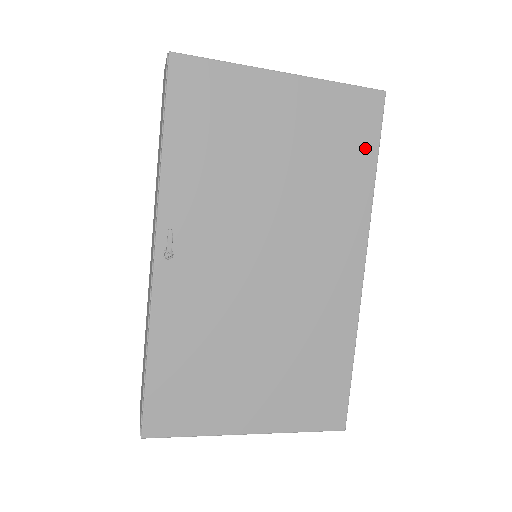
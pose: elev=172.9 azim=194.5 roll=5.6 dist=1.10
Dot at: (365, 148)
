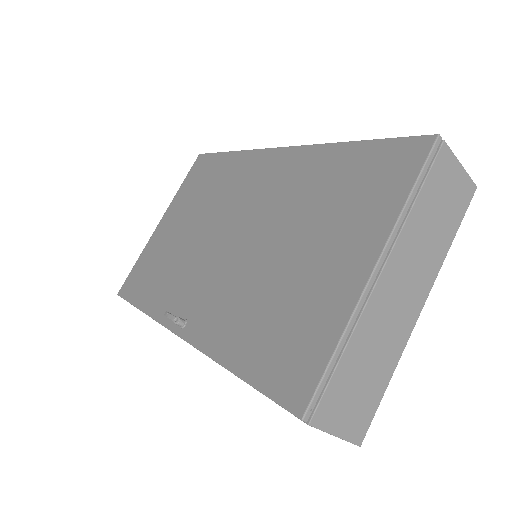
Dot at: (215, 163)
